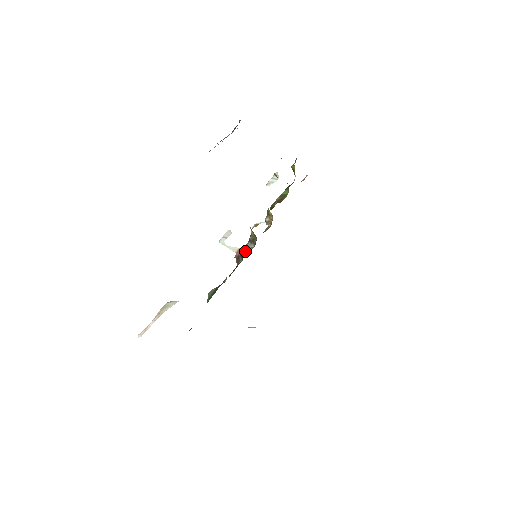
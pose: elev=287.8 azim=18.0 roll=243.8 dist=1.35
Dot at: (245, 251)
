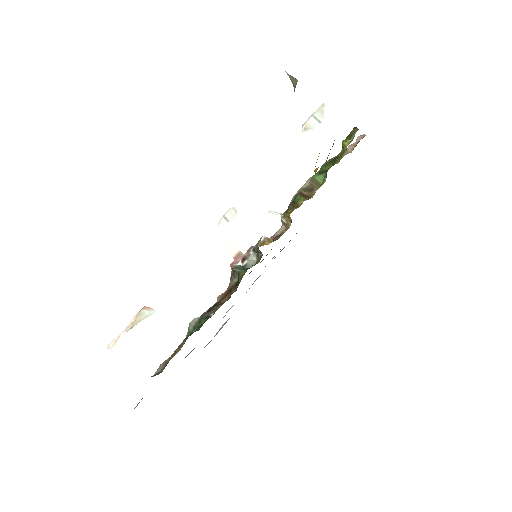
Dot at: (244, 263)
